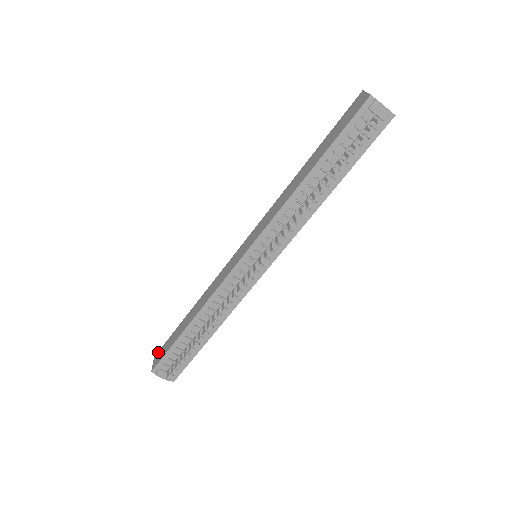
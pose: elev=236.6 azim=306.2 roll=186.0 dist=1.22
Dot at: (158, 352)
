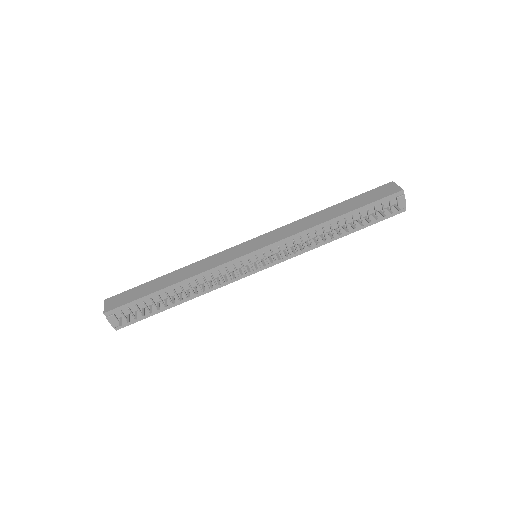
Dot at: (113, 297)
